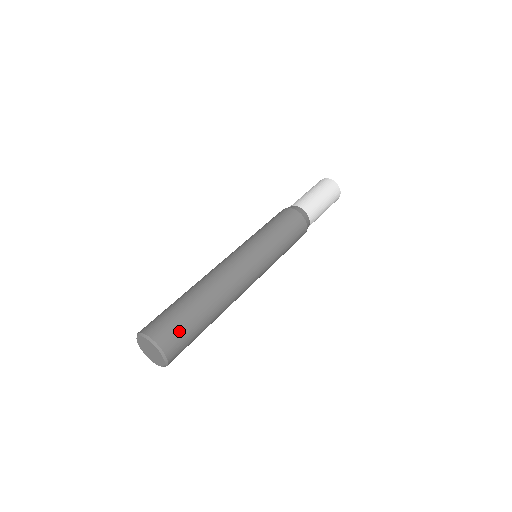
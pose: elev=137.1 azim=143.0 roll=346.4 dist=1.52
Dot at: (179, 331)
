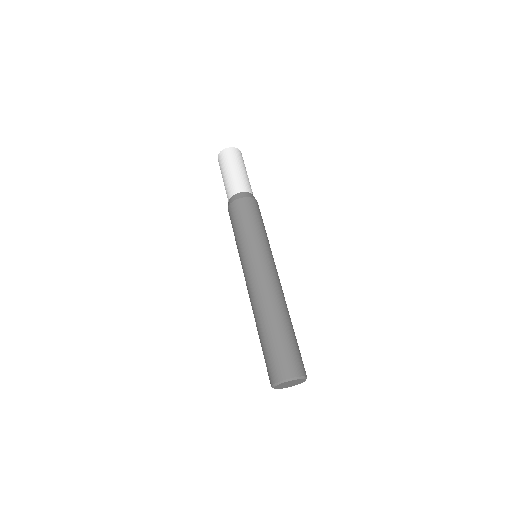
Dot at: (289, 356)
